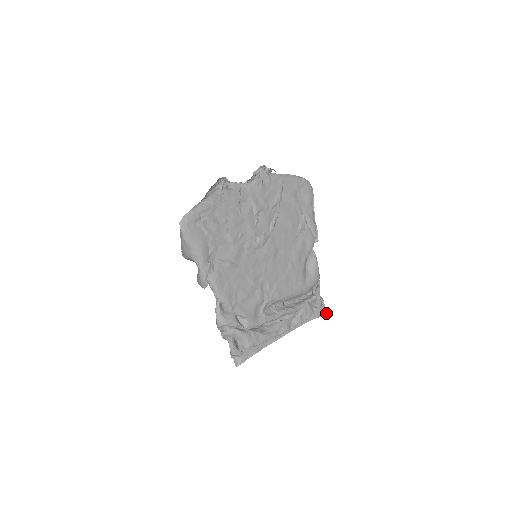
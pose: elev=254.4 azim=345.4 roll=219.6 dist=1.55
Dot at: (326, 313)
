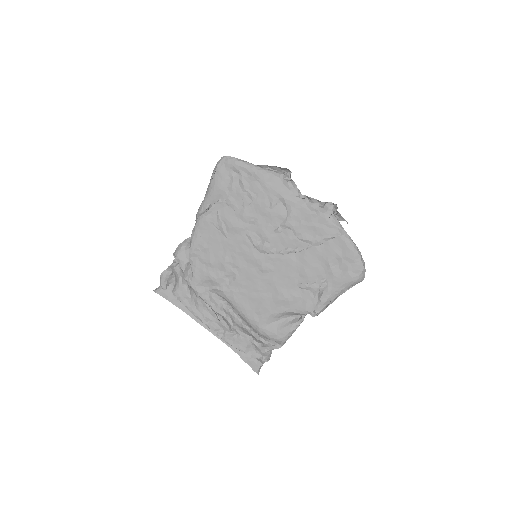
Dot at: (255, 370)
